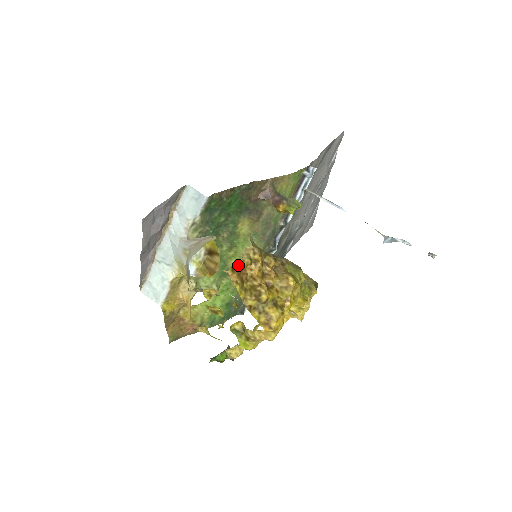
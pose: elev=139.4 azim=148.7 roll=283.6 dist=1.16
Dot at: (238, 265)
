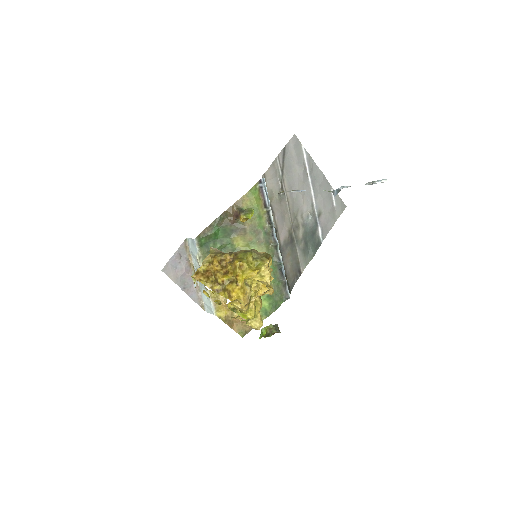
Dot at: (201, 270)
